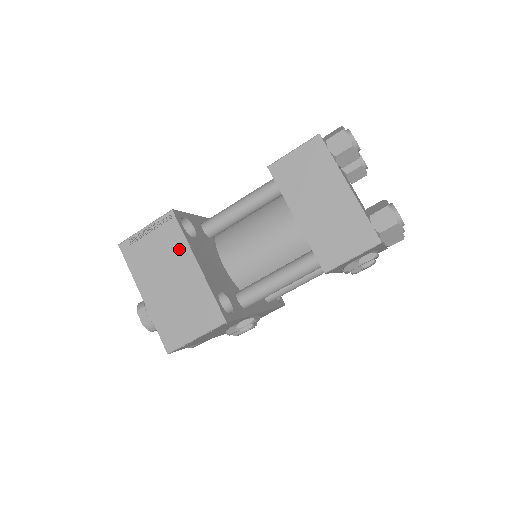
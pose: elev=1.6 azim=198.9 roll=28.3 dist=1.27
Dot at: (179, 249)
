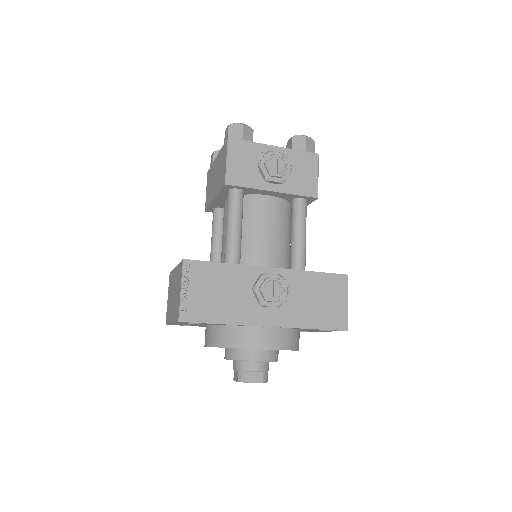
Dot at: (172, 278)
